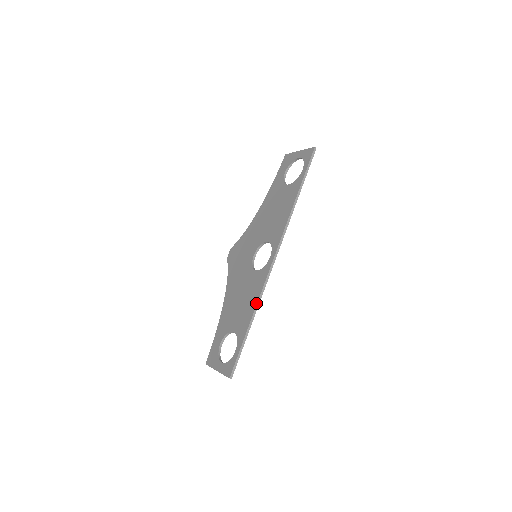
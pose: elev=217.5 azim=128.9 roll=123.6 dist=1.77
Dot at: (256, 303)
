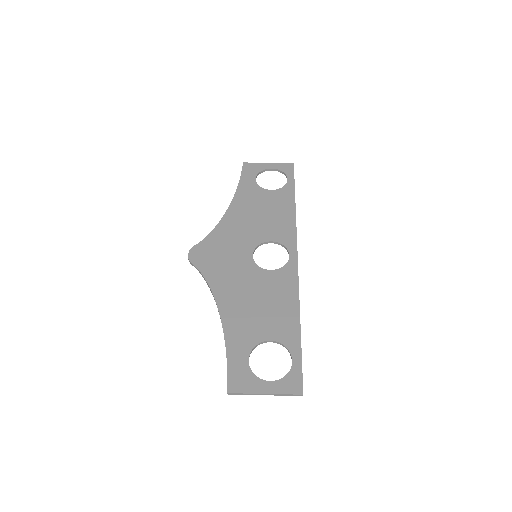
Dot at: (298, 303)
